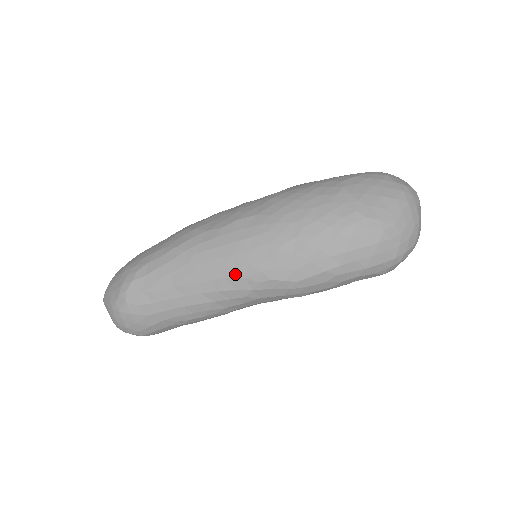
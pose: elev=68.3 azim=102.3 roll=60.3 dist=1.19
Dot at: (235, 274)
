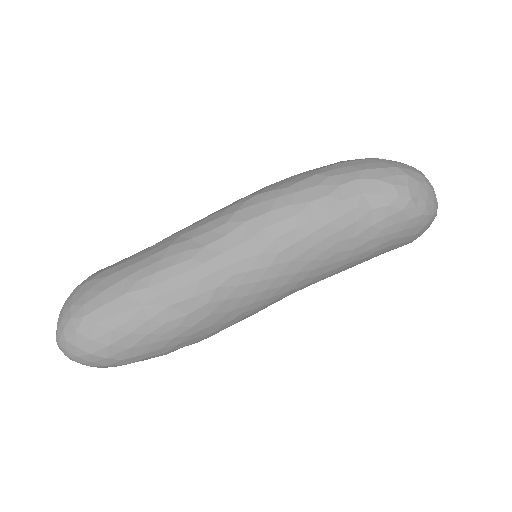
Dot at: (220, 210)
